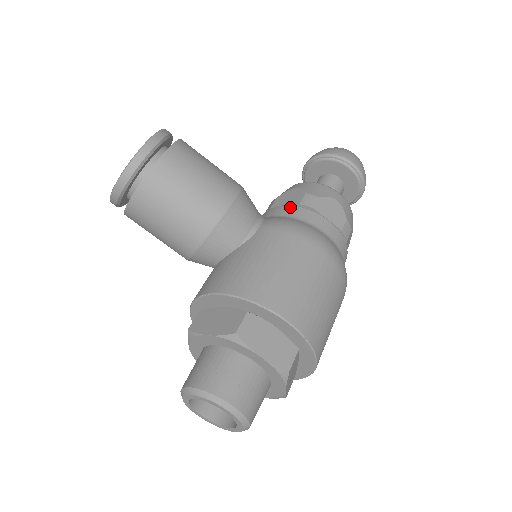
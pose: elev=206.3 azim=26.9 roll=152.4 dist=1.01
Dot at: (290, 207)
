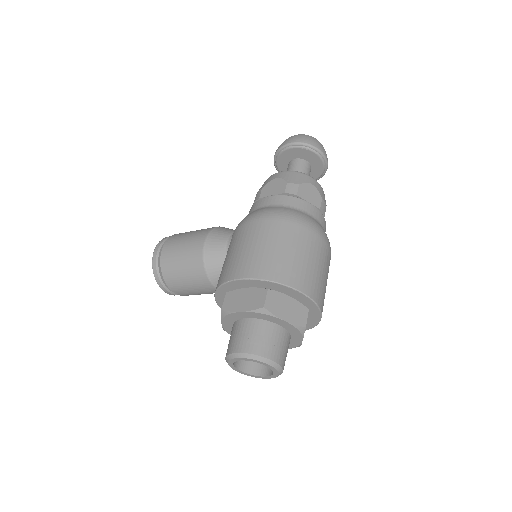
Dot at: (249, 211)
